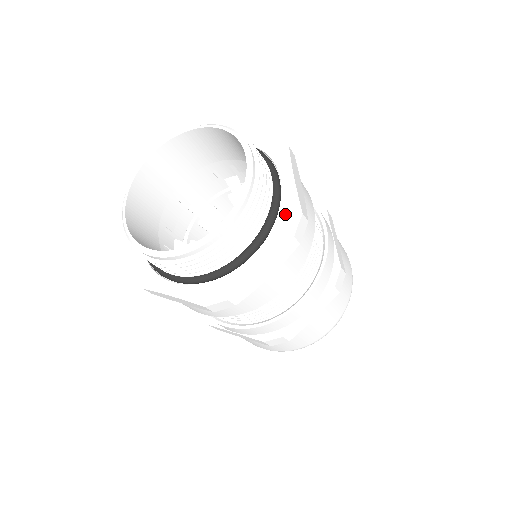
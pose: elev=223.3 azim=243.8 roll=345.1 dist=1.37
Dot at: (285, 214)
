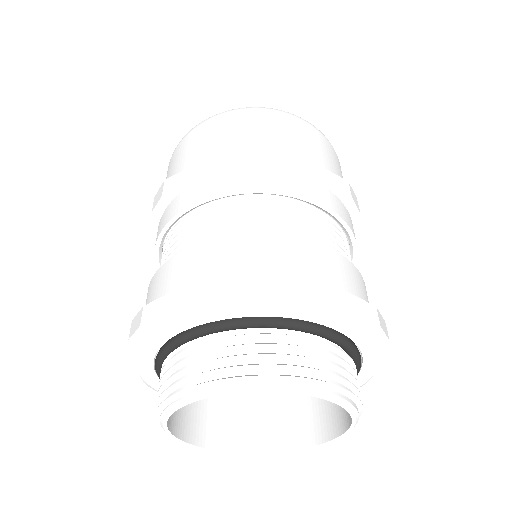
Dot at: occluded
